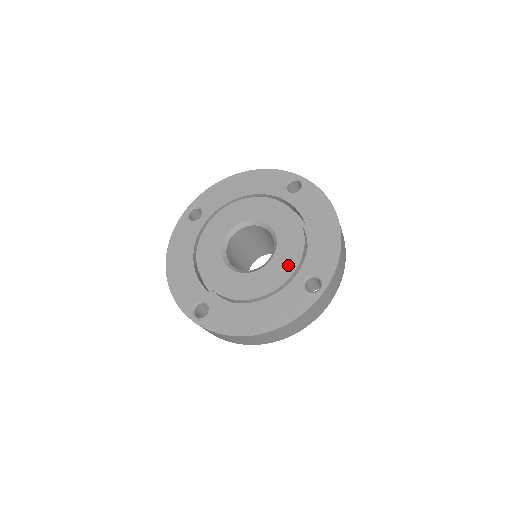
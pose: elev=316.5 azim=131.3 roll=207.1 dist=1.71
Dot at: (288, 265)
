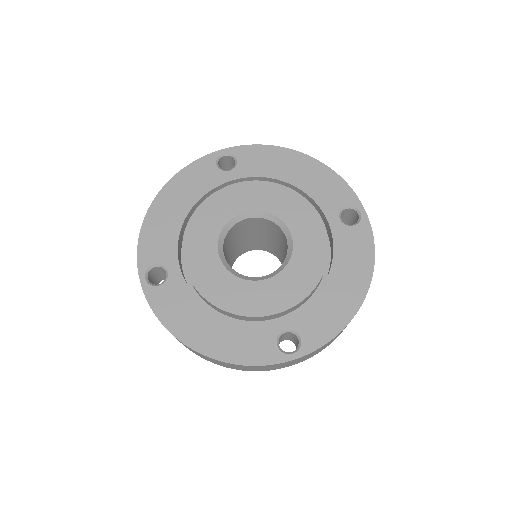
Dot at: (311, 223)
